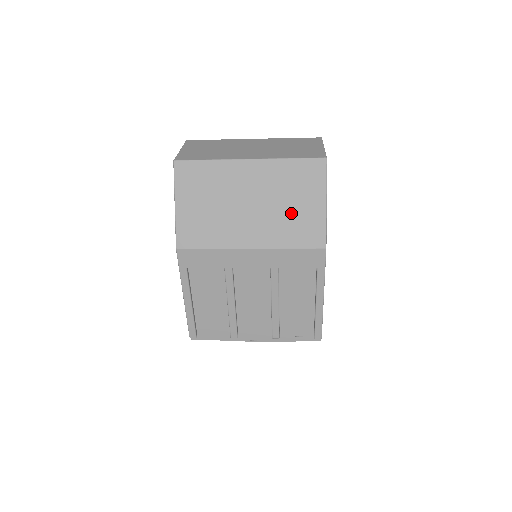
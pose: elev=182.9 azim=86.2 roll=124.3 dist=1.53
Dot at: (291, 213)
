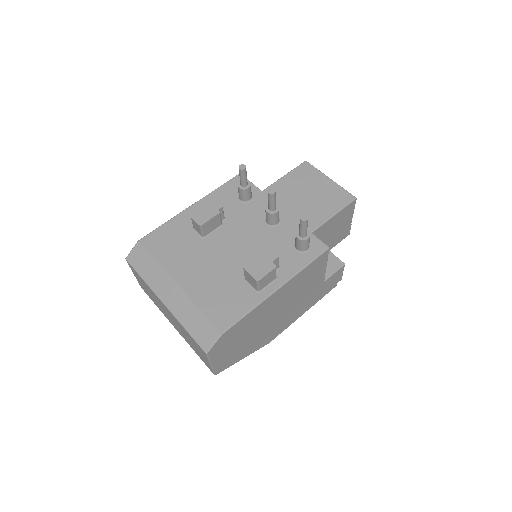
Dot at: occluded
